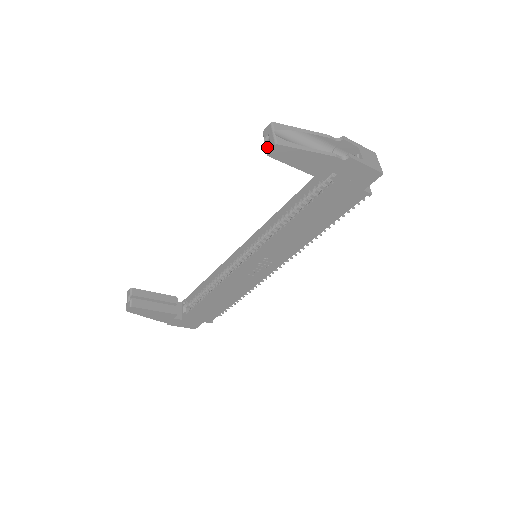
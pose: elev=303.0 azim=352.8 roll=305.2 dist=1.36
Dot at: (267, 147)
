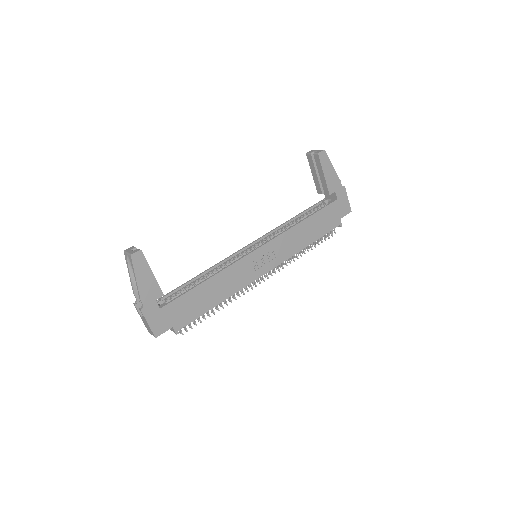
Dot at: (317, 152)
